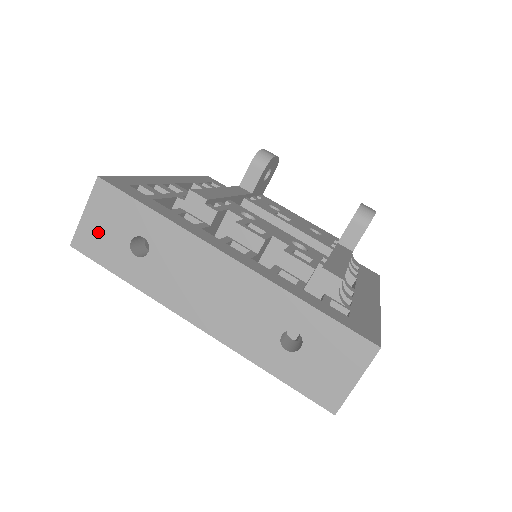
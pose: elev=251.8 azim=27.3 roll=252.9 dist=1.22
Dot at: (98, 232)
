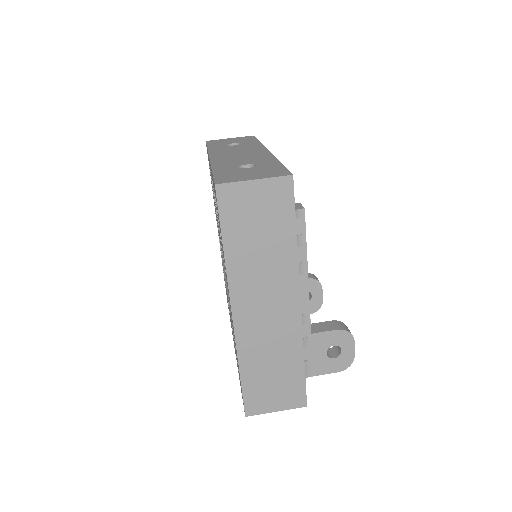
Dot at: (225, 141)
